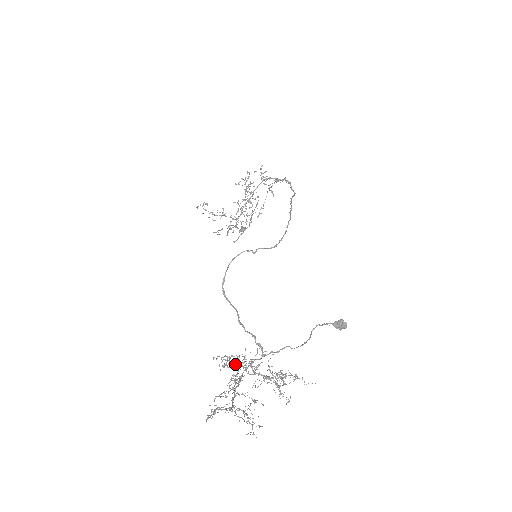
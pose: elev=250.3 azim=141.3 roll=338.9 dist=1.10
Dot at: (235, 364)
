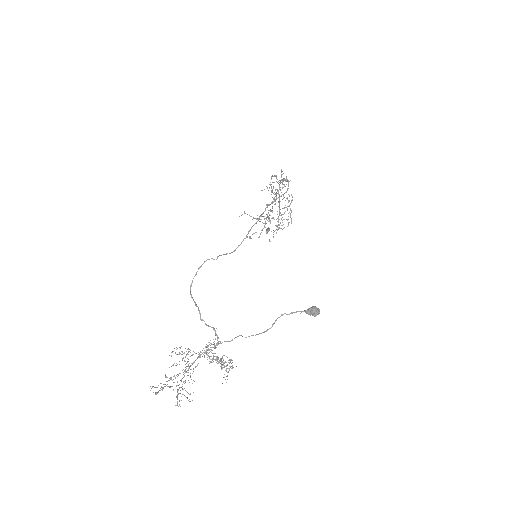
Dot at: (190, 352)
